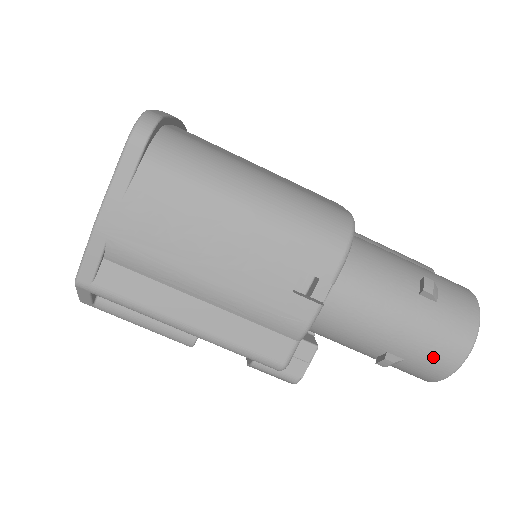
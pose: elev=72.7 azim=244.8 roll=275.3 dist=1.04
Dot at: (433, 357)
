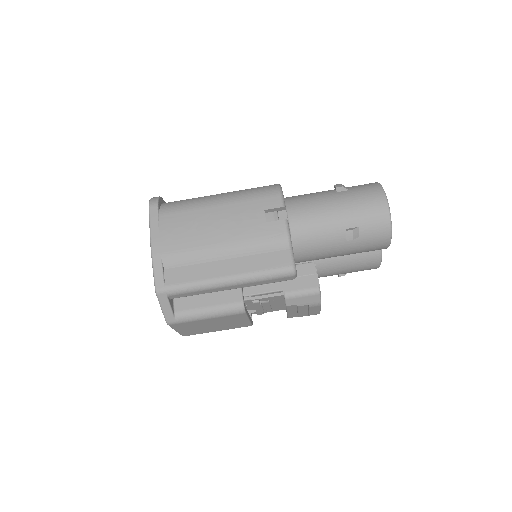
Dot at: (370, 213)
